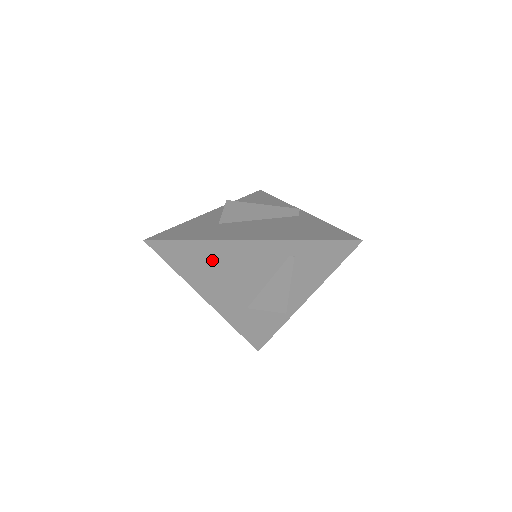
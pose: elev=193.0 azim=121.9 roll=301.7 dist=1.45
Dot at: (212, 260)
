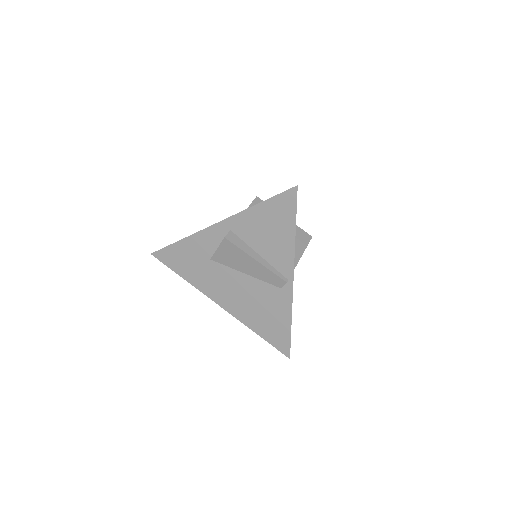
Dot at: occluded
